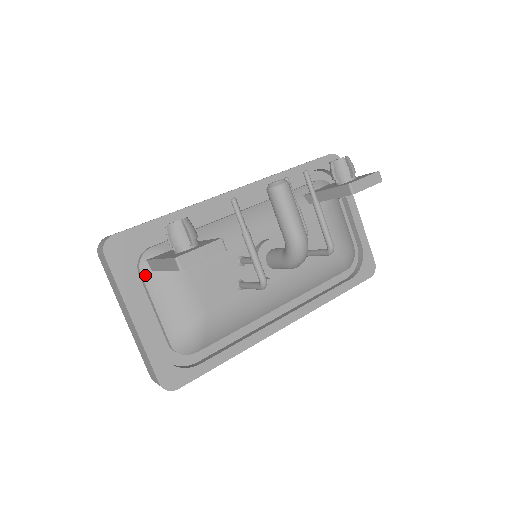
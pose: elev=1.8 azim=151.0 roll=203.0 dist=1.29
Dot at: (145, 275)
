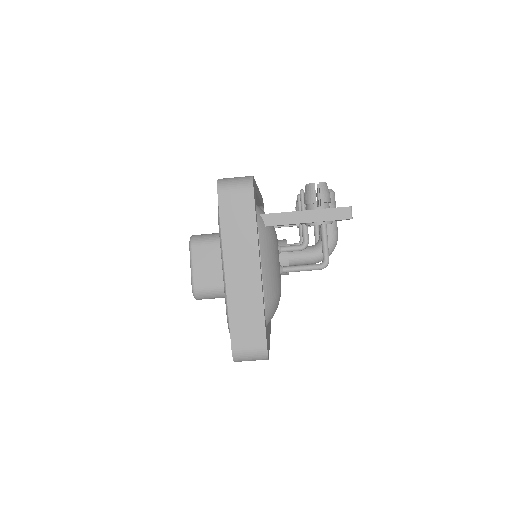
Dot at: (261, 228)
